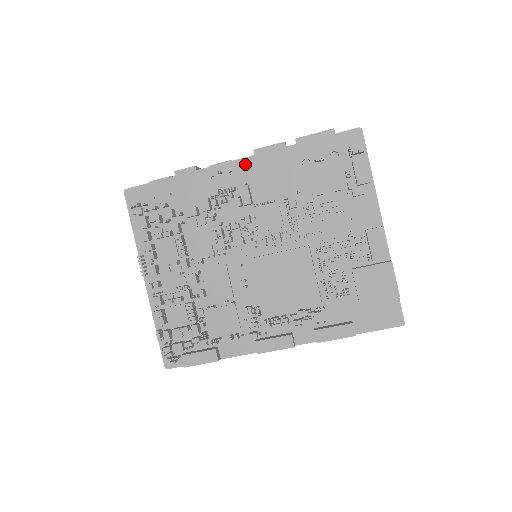
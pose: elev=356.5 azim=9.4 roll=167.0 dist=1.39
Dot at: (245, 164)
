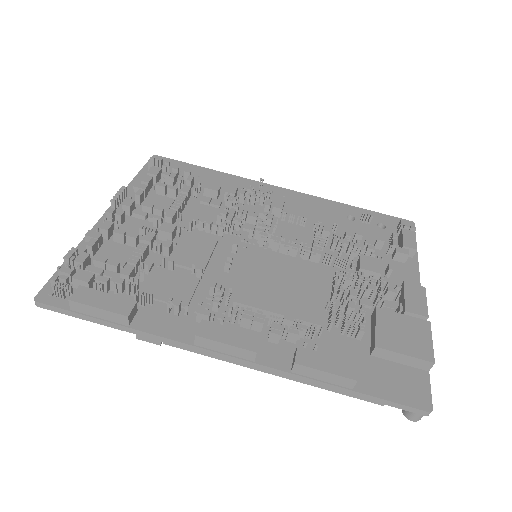
Dot at: (289, 193)
